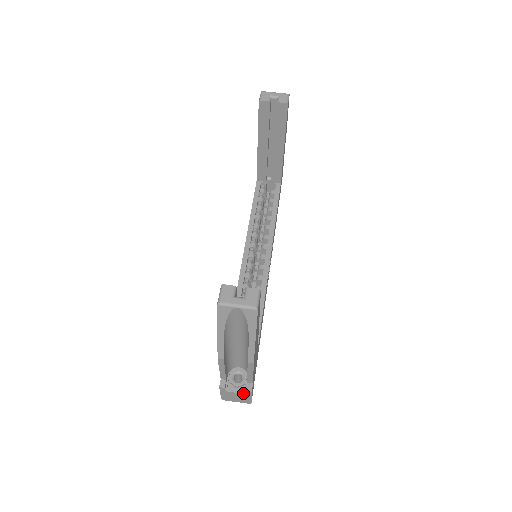
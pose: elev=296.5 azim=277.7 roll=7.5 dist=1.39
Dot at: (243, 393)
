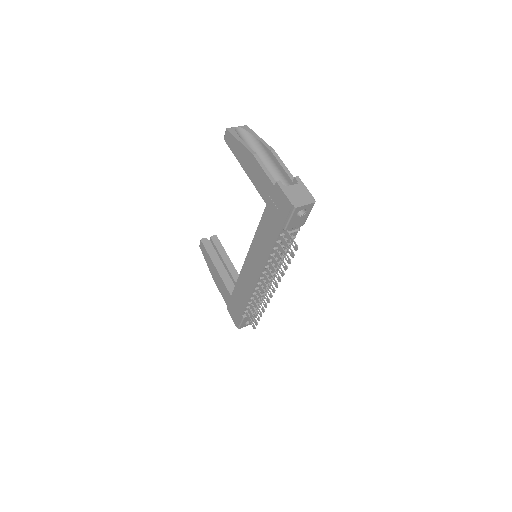
Dot at: (296, 184)
